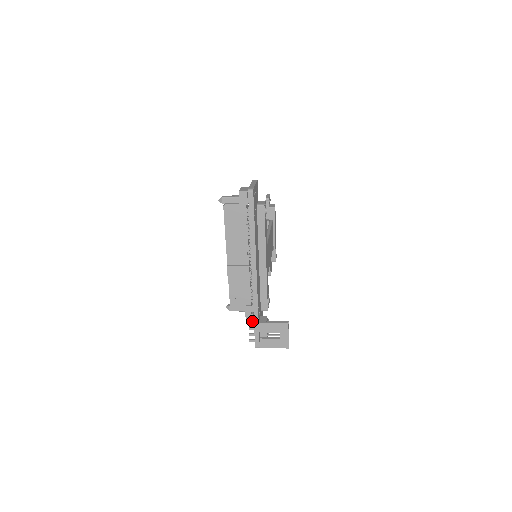
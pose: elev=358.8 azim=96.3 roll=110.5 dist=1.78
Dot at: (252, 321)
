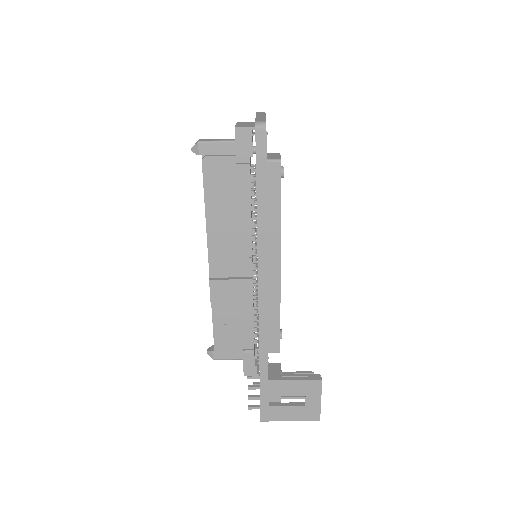
Dot at: occluded
